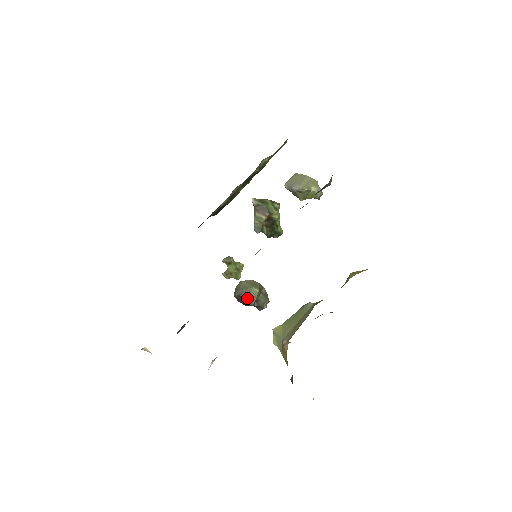
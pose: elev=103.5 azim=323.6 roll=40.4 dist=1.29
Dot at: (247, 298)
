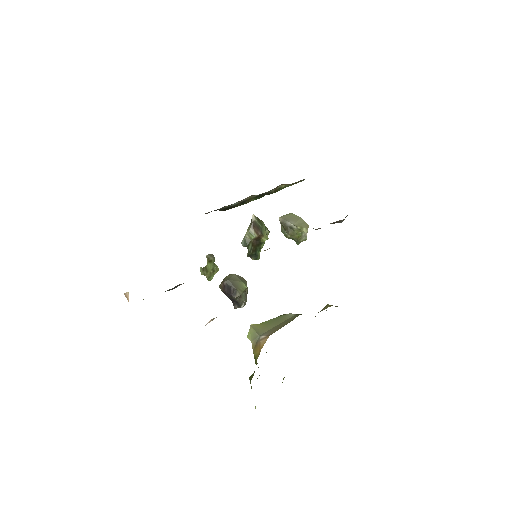
Dot at: (235, 289)
